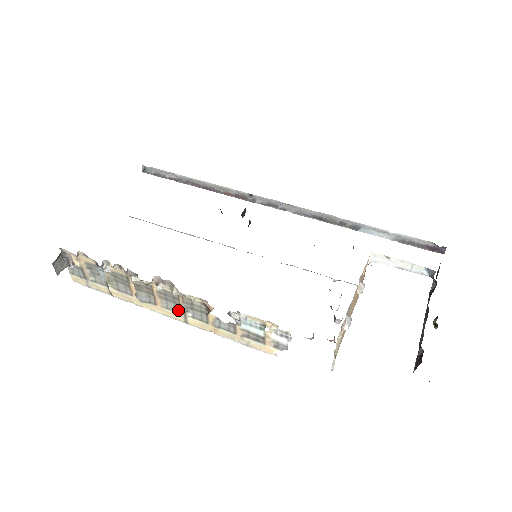
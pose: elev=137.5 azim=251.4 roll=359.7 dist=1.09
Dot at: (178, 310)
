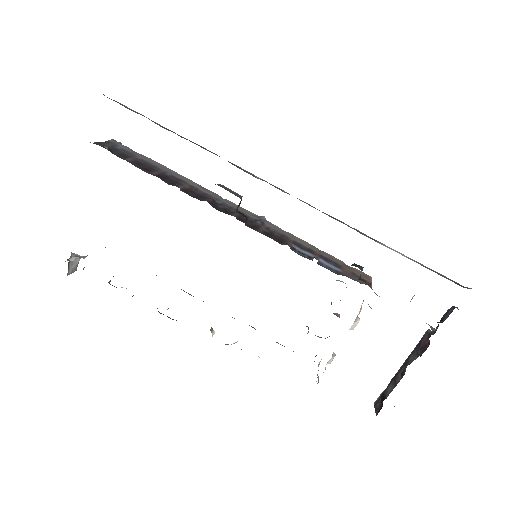
Dot at: occluded
